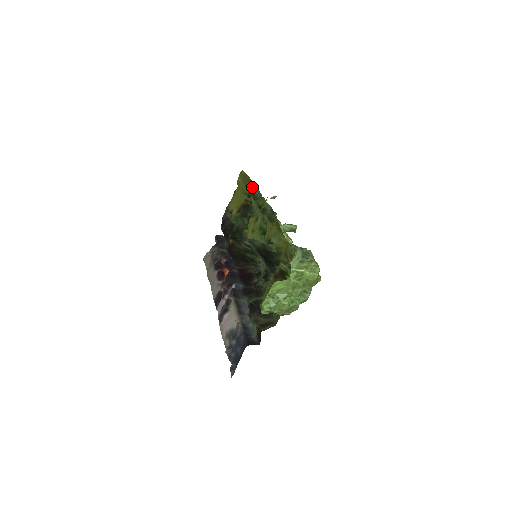
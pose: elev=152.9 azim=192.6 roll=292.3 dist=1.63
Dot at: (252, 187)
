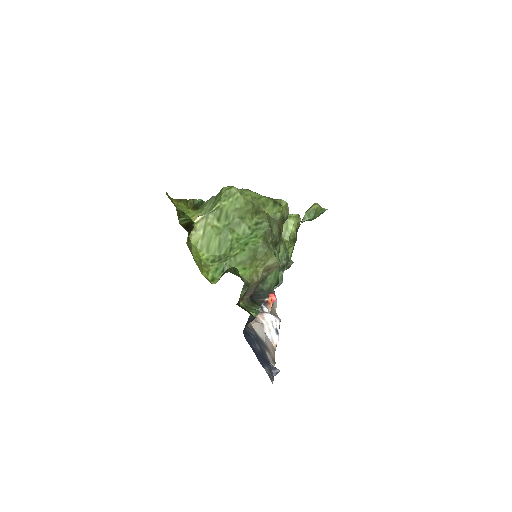
Dot at: occluded
